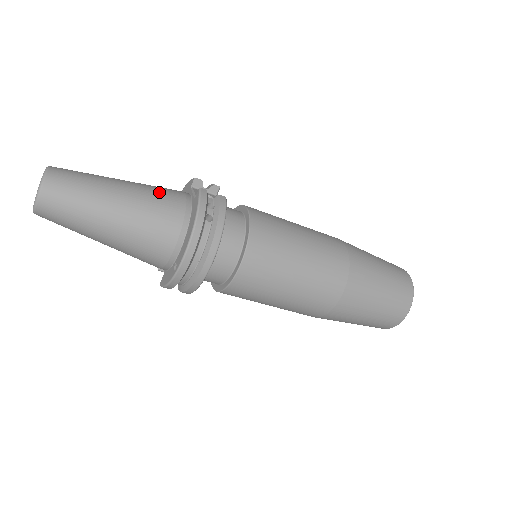
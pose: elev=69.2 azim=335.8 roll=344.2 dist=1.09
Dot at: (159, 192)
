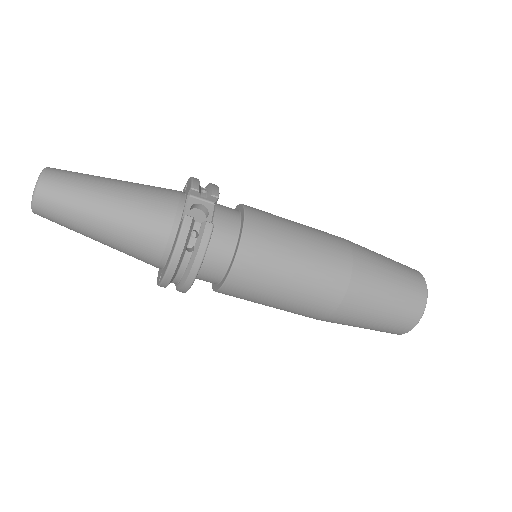
Dot at: (147, 208)
